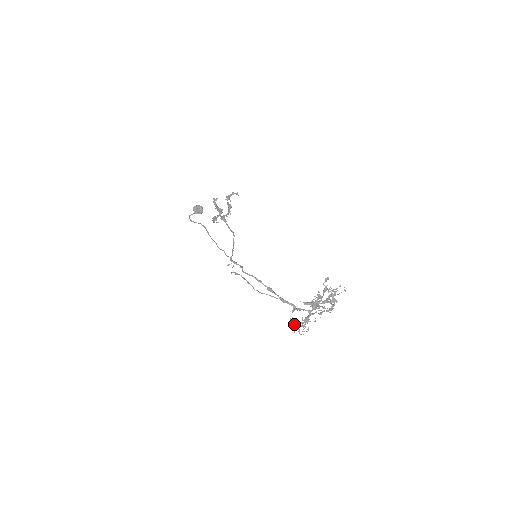
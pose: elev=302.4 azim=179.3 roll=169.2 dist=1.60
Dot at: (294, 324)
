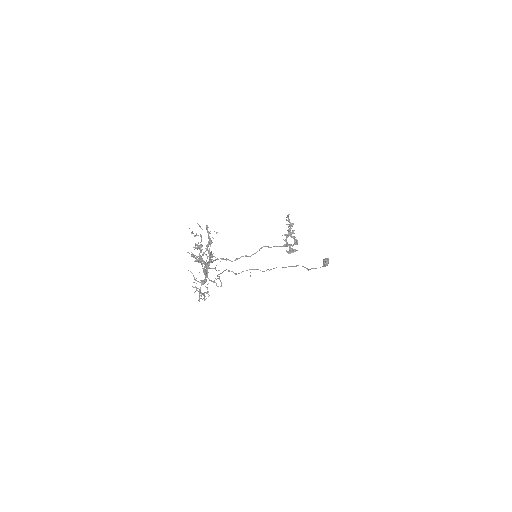
Dot at: occluded
